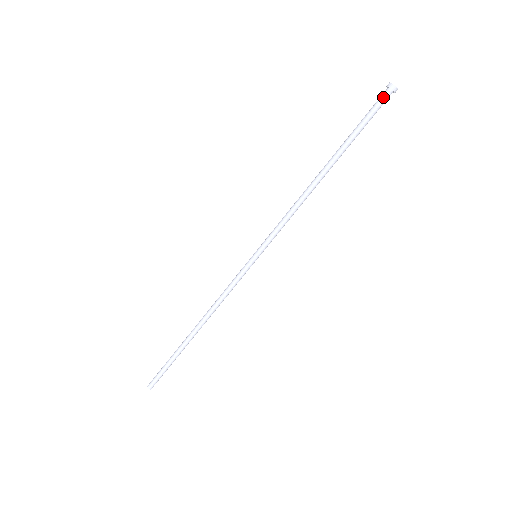
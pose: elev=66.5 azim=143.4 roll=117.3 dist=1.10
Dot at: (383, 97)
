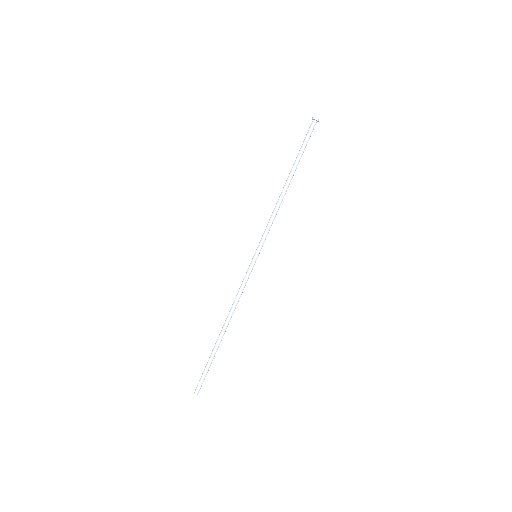
Dot at: (312, 126)
